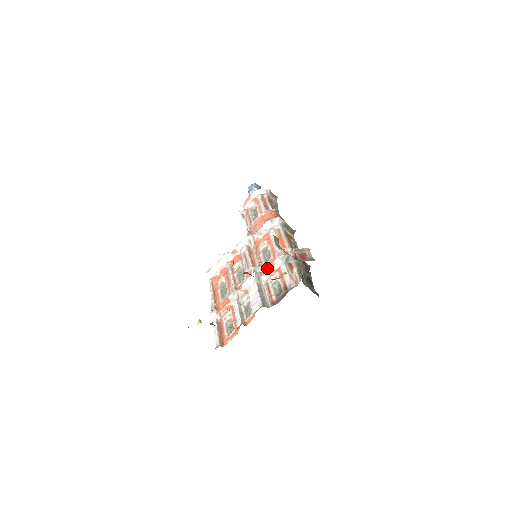
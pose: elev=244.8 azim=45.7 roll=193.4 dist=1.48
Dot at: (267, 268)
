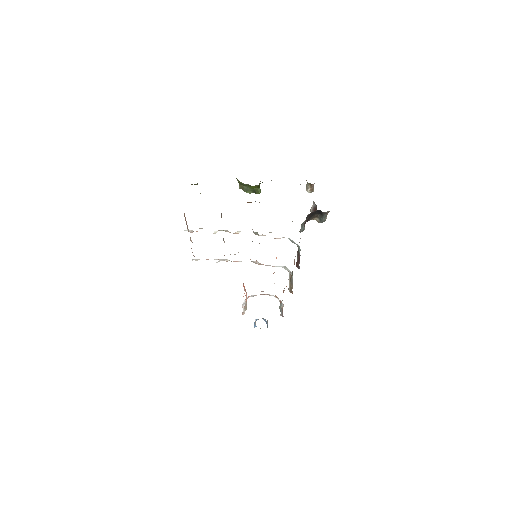
Dot at: occluded
